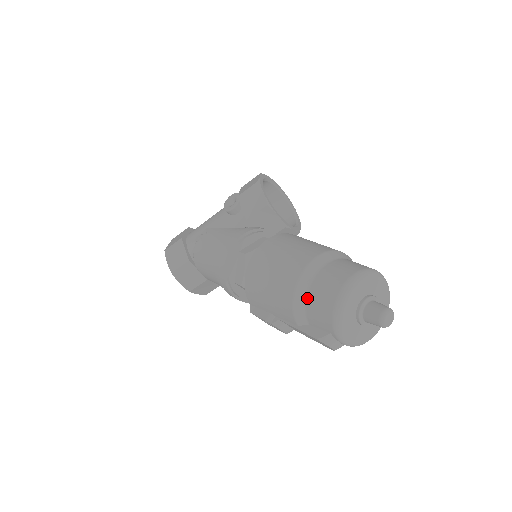
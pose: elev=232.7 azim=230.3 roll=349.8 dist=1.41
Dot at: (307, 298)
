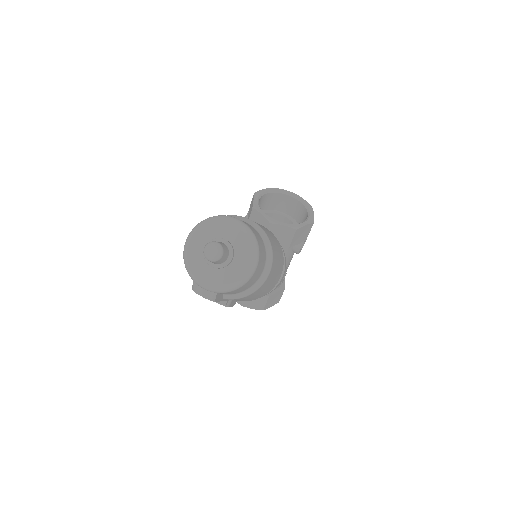
Dot at: occluded
